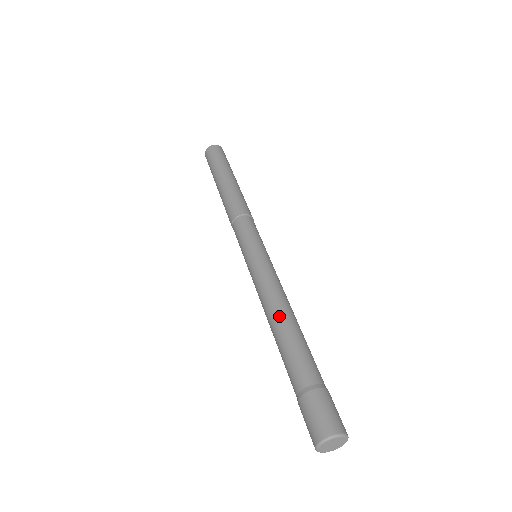
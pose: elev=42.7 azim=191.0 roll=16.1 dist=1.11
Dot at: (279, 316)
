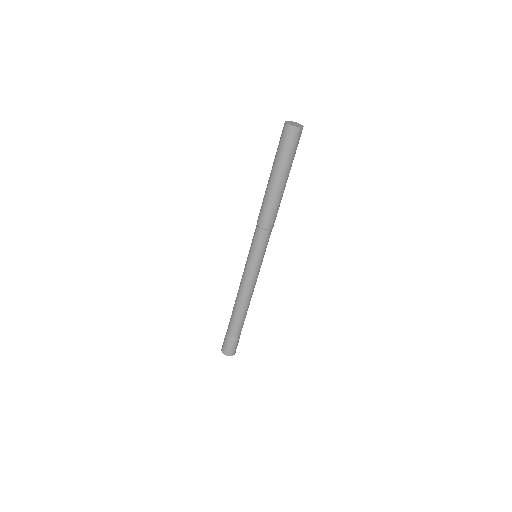
Dot at: (236, 302)
